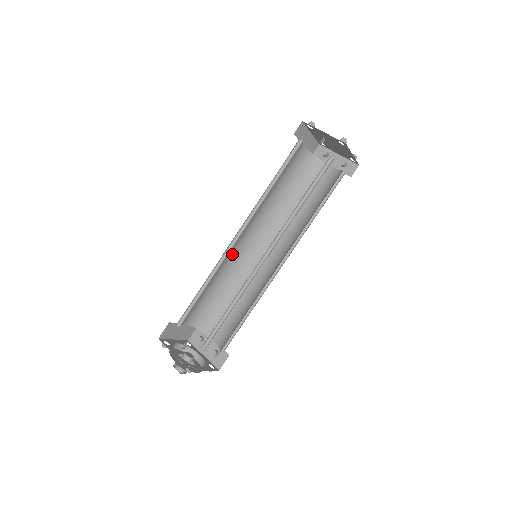
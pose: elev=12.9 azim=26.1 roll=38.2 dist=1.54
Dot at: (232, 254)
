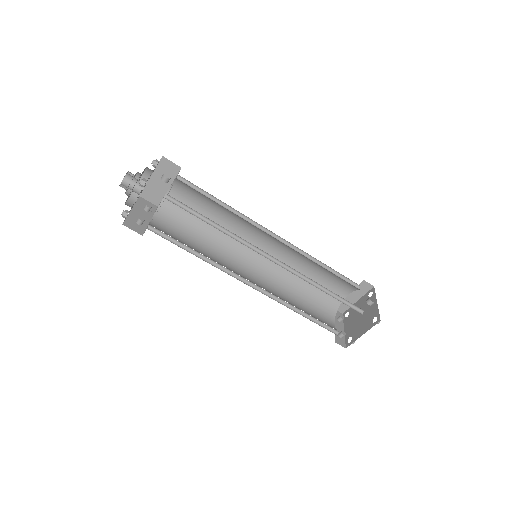
Dot at: (247, 235)
